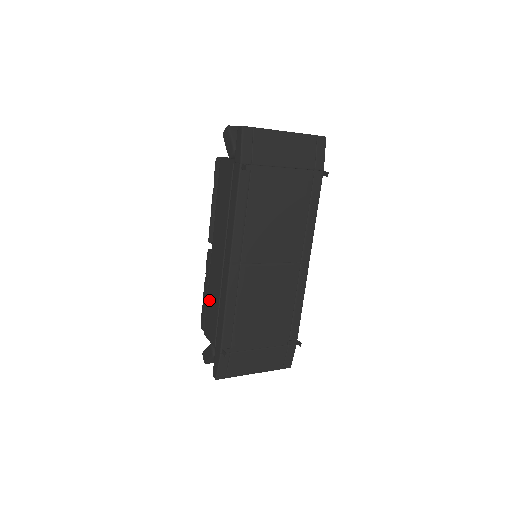
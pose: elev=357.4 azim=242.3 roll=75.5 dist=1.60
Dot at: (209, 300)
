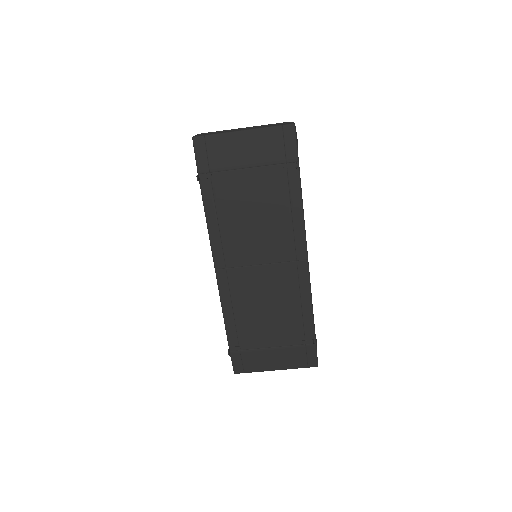
Dot at: occluded
